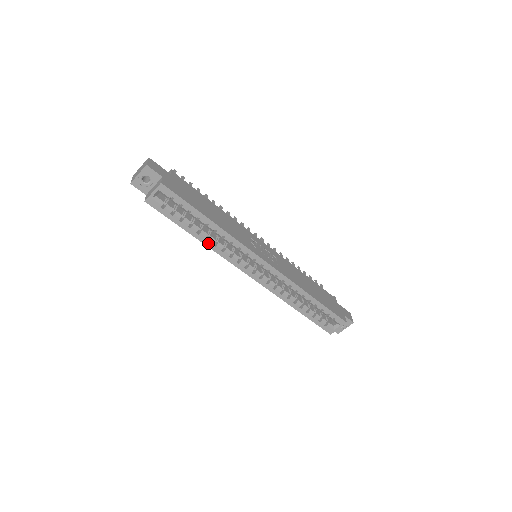
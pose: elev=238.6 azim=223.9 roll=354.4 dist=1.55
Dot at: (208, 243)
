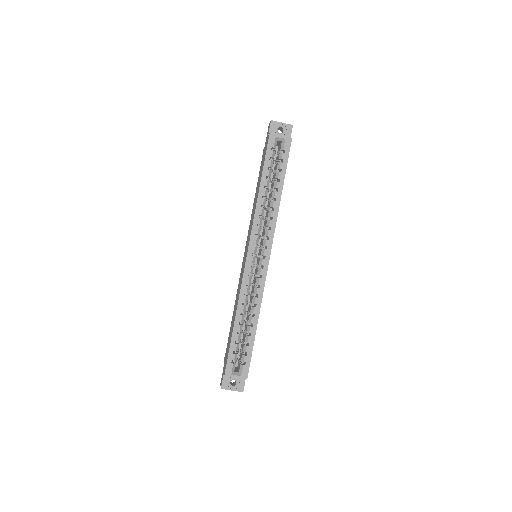
Dot at: (260, 200)
